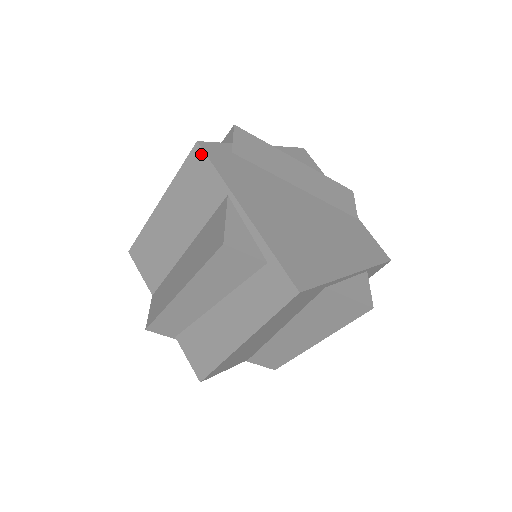
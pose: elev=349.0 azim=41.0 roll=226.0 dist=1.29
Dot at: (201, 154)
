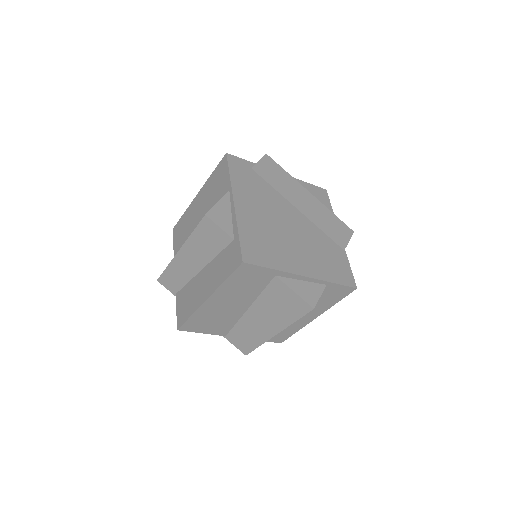
Dot at: (225, 162)
